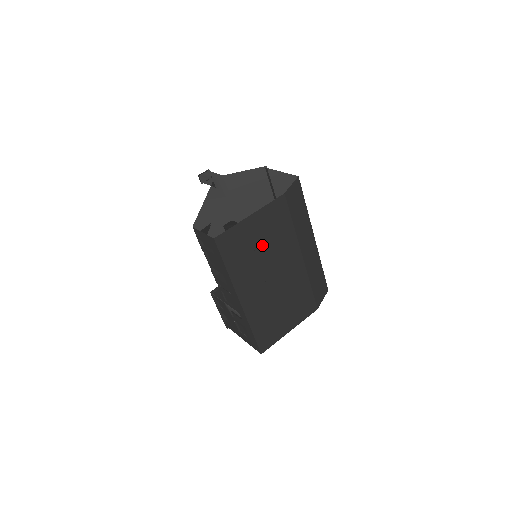
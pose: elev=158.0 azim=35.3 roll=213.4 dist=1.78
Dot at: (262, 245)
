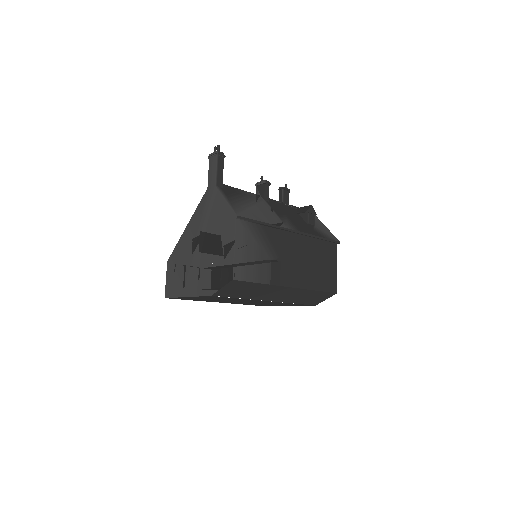
Dot at: (215, 299)
